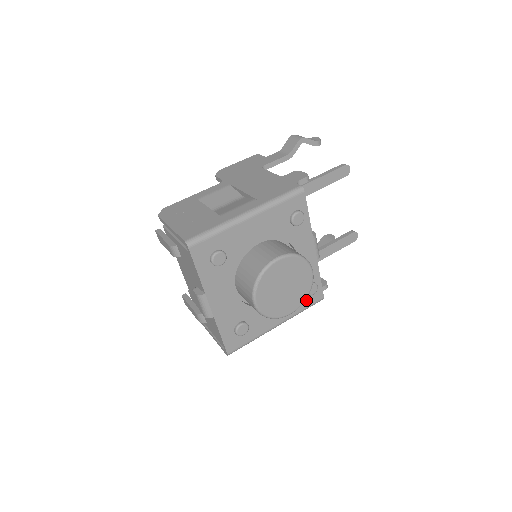
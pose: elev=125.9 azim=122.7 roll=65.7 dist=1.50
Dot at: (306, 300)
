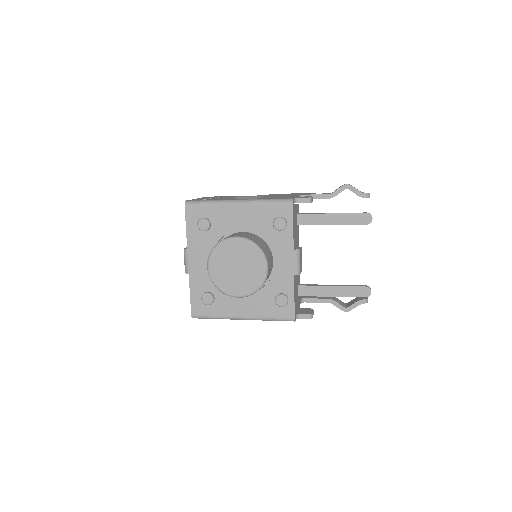
Dot at: (275, 310)
